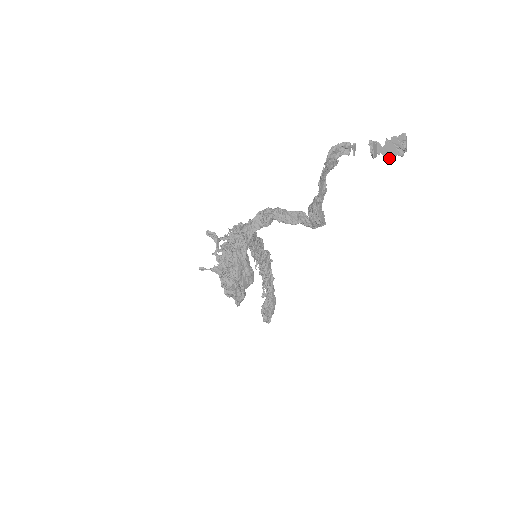
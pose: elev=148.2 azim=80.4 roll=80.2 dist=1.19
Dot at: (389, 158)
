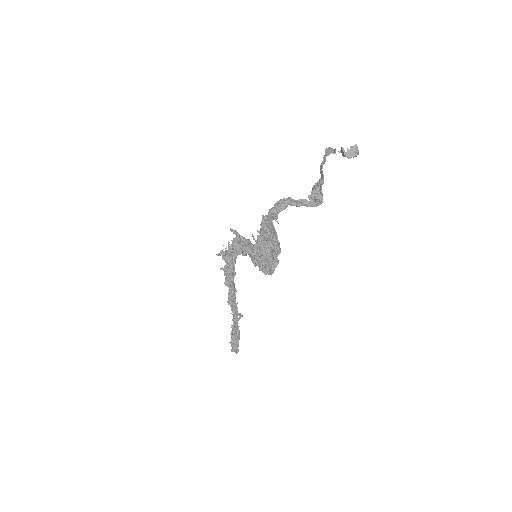
Dot at: occluded
